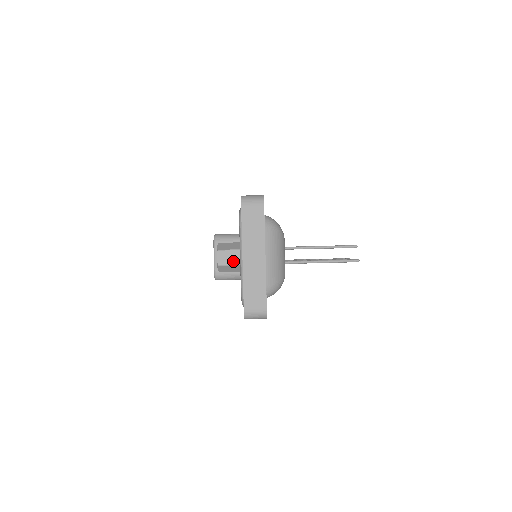
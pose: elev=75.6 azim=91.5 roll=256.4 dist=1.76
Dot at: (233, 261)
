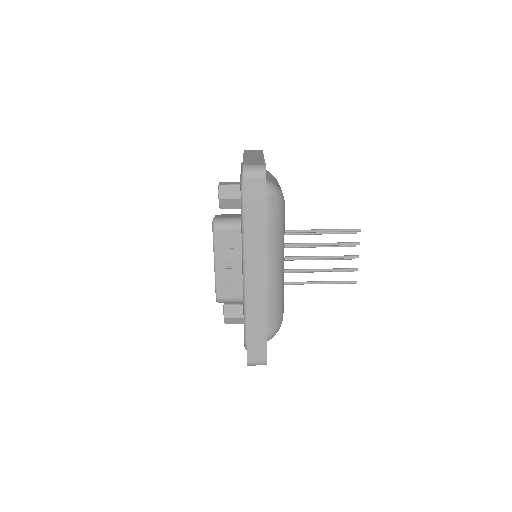
Dot at: (234, 184)
